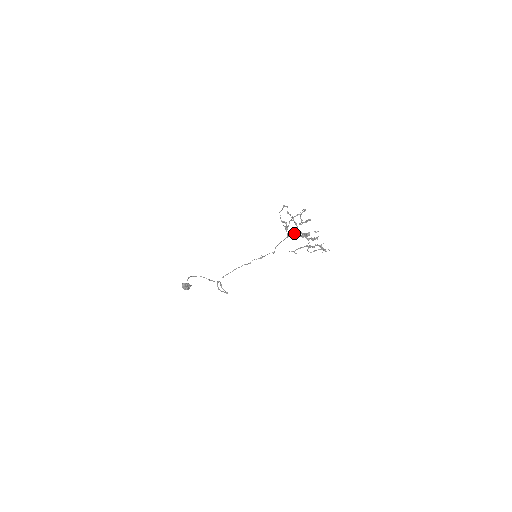
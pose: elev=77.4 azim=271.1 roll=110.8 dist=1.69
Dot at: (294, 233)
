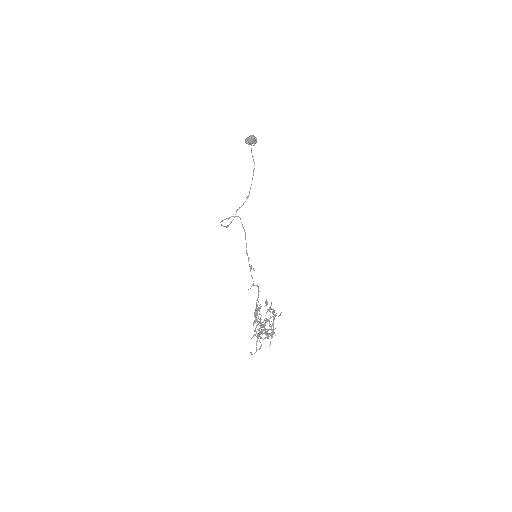
Dot at: (253, 322)
